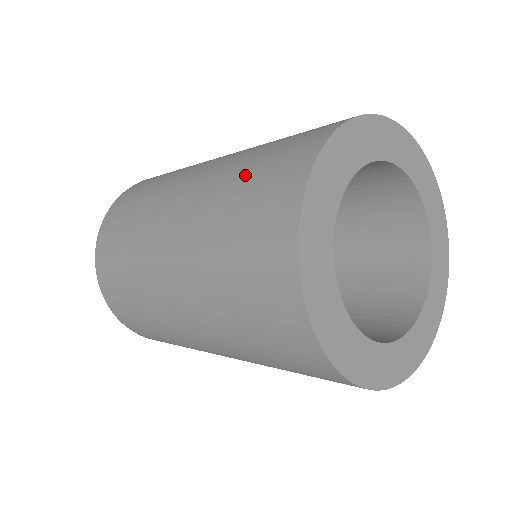
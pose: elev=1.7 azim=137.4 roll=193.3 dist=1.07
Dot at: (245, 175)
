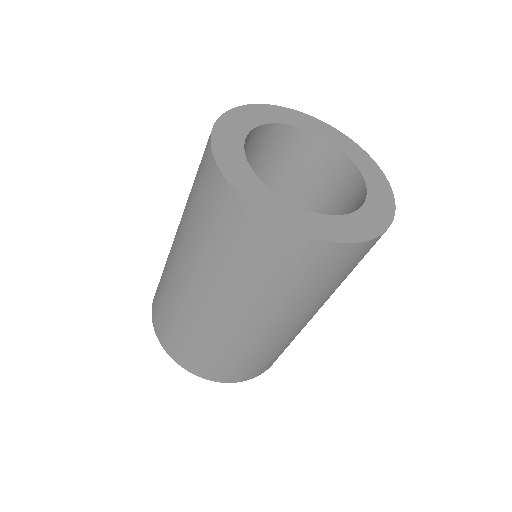
Dot at: (193, 184)
